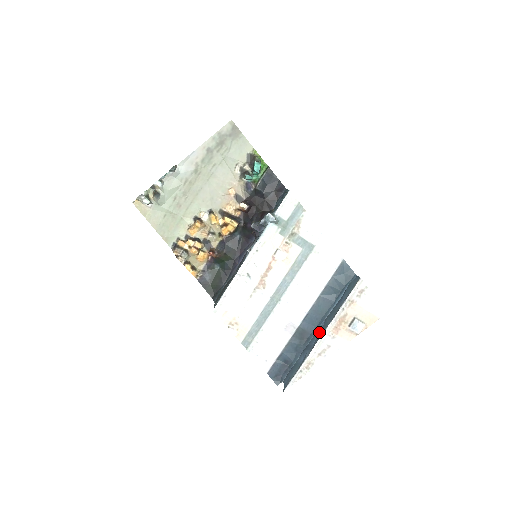
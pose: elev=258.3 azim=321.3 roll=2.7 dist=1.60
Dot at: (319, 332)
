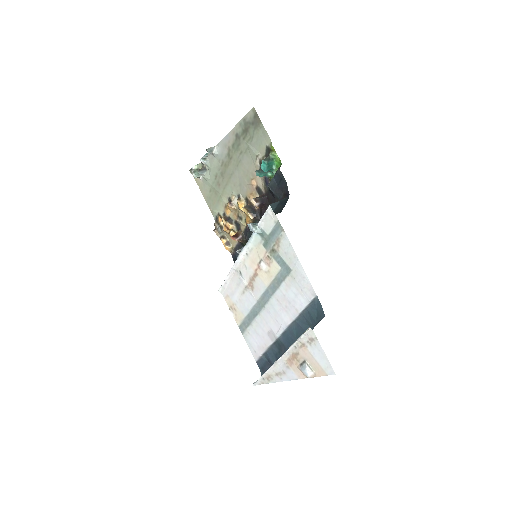
Dot at: occluded
